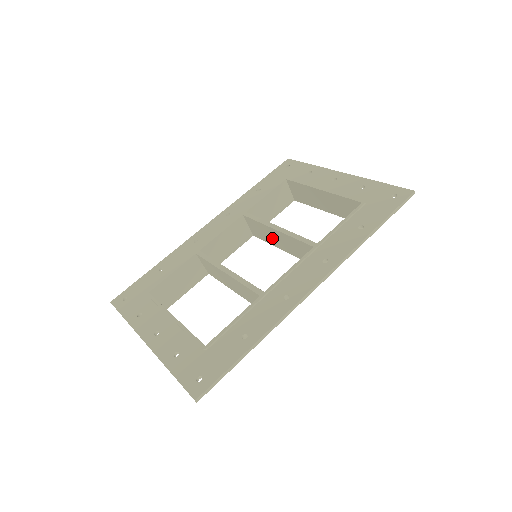
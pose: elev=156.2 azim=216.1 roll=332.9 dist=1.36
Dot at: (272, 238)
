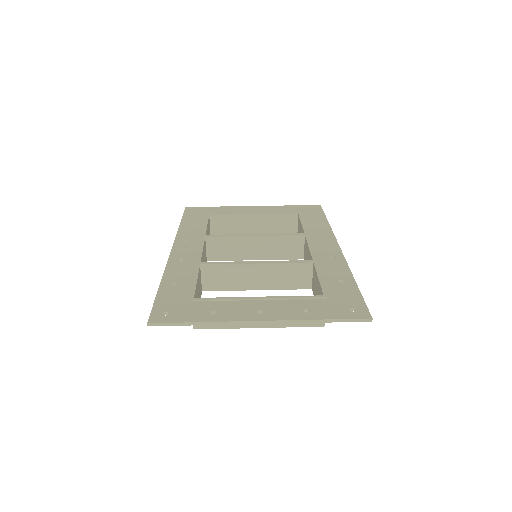
Dot at: (243, 250)
